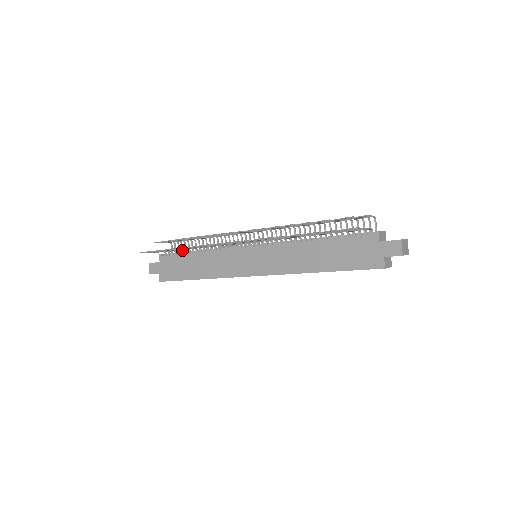
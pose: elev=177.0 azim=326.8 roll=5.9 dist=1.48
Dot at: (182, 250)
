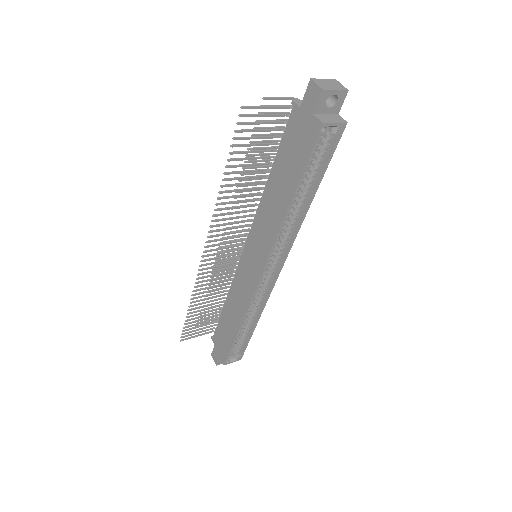
Dot at: (219, 315)
